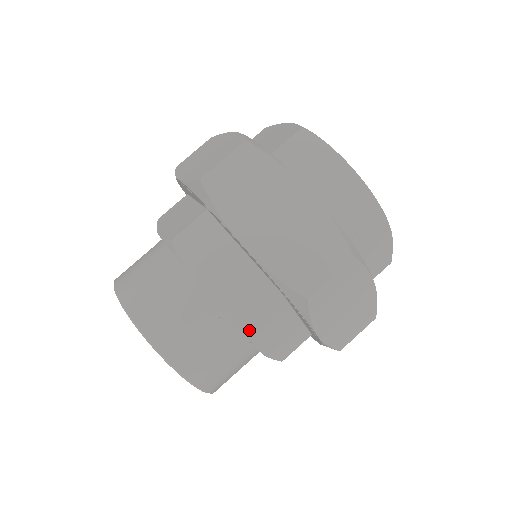
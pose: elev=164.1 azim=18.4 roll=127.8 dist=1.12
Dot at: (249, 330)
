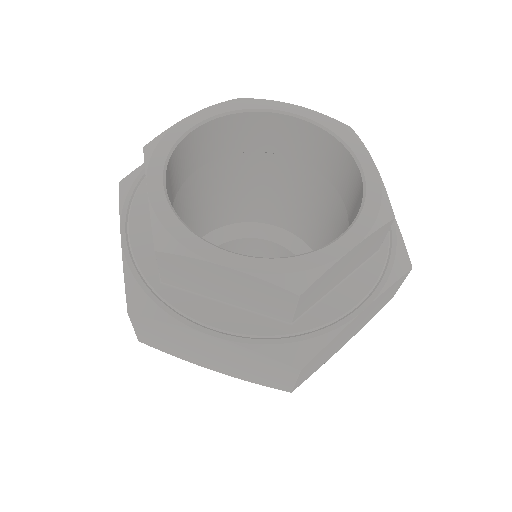
Dot at: occluded
